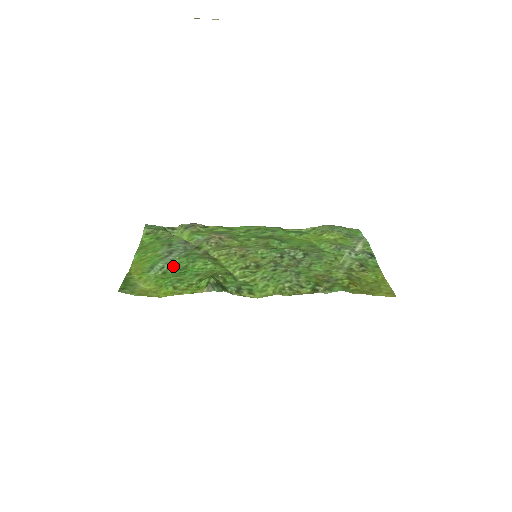
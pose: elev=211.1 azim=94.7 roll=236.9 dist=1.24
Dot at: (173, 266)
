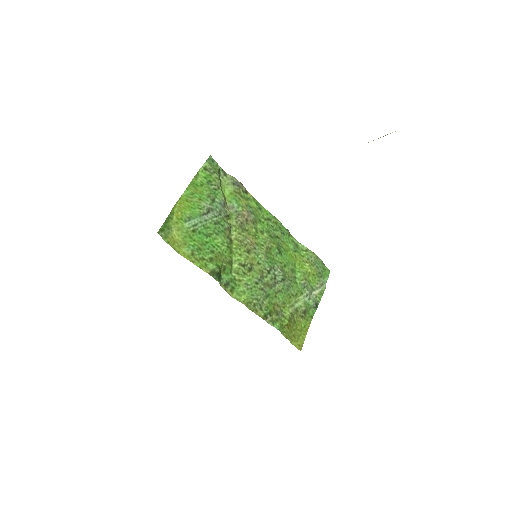
Dot at: (203, 228)
